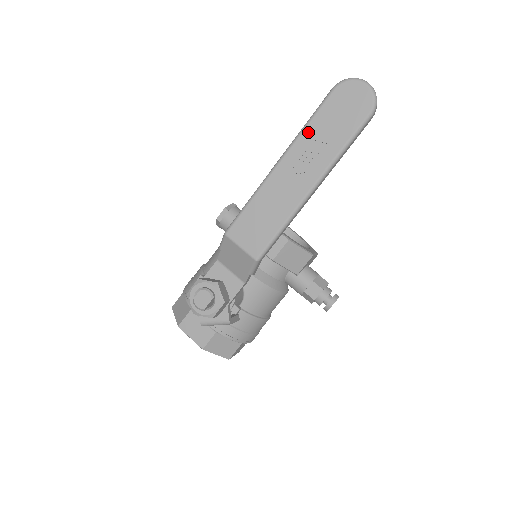
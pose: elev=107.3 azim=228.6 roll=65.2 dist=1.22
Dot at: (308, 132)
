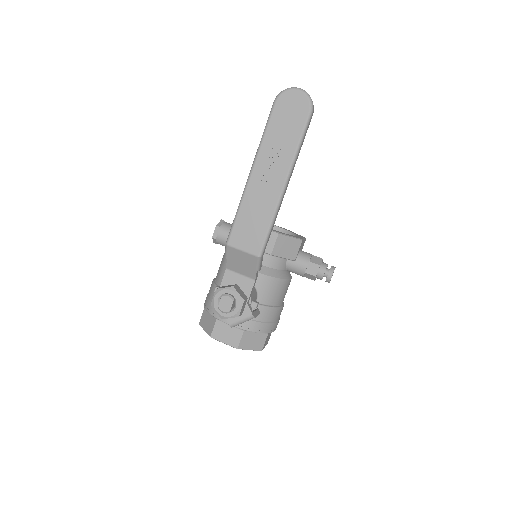
Dot at: (266, 142)
